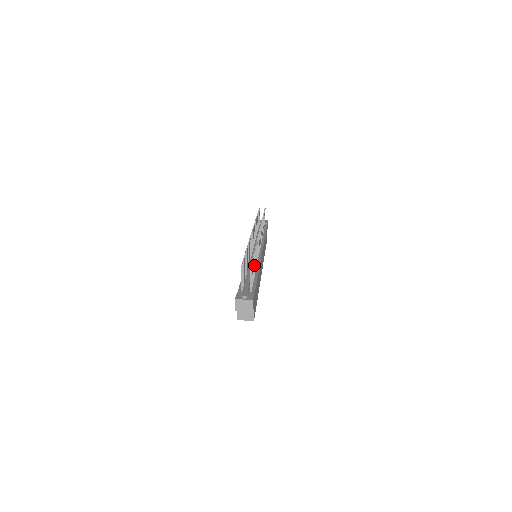
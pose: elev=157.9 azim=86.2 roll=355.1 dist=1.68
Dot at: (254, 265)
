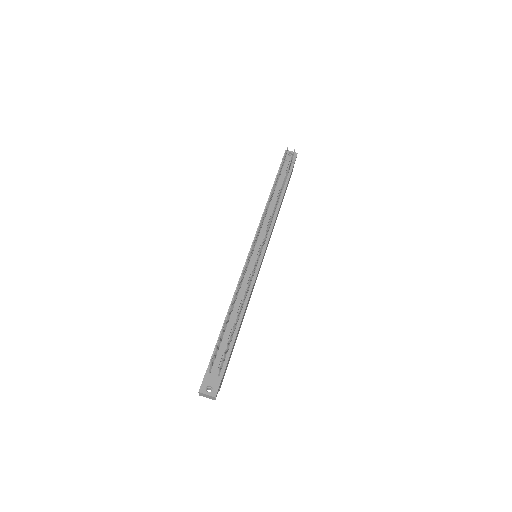
Dot at: (234, 328)
